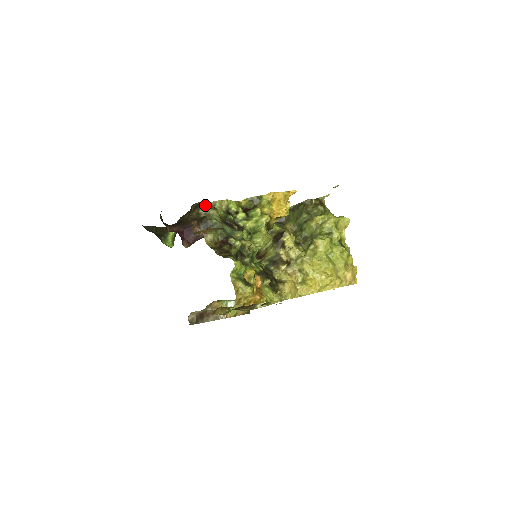
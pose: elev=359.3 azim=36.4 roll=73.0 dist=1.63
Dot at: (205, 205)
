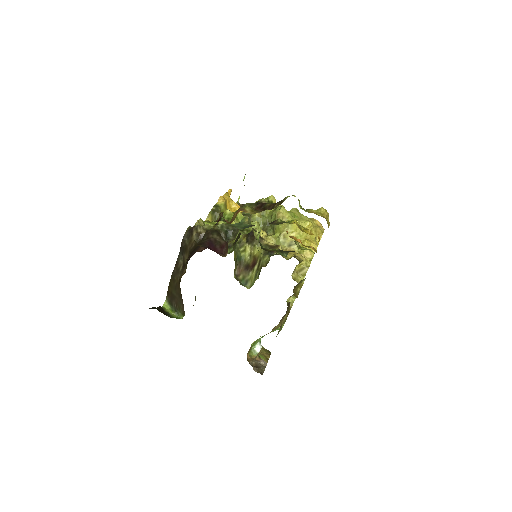
Dot at: occluded
